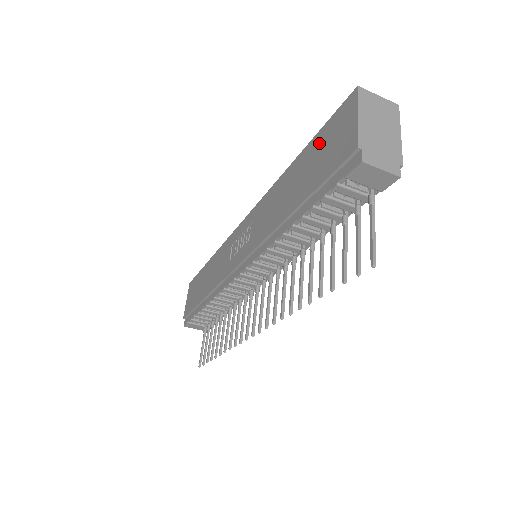
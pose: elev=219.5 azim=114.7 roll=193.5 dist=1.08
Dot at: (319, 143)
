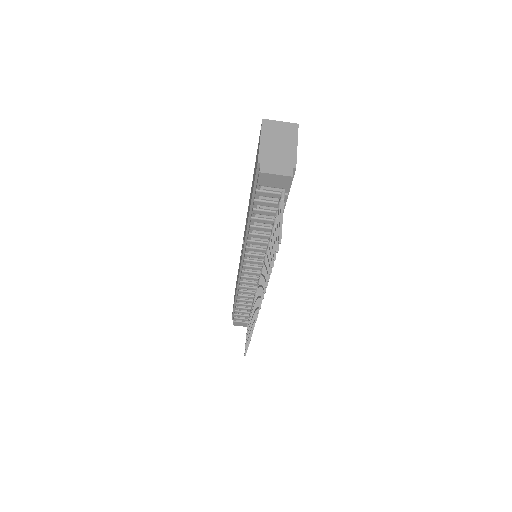
Dot at: occluded
